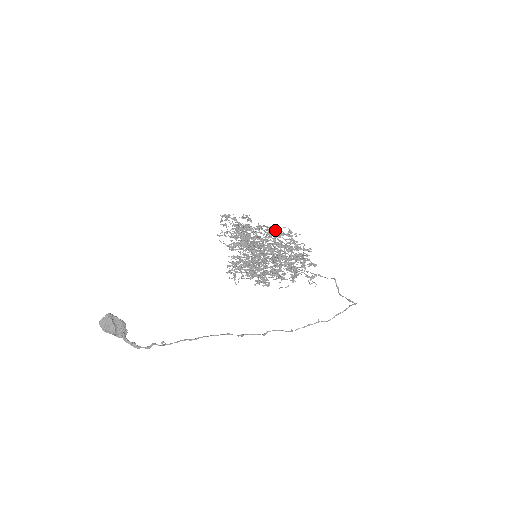
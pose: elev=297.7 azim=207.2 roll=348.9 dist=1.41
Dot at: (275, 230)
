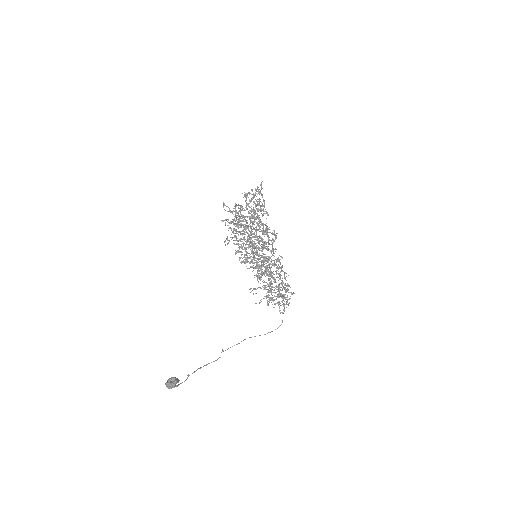
Dot at: occluded
